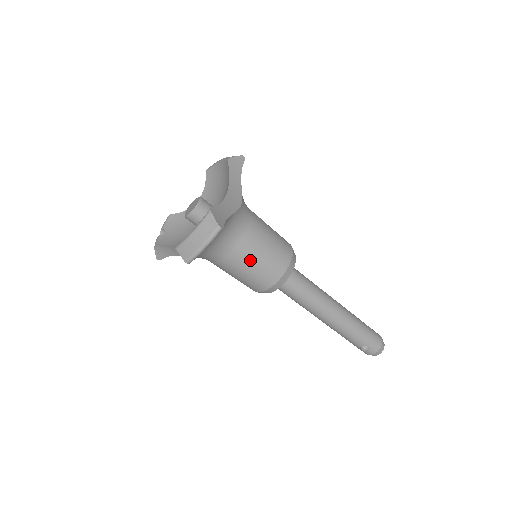
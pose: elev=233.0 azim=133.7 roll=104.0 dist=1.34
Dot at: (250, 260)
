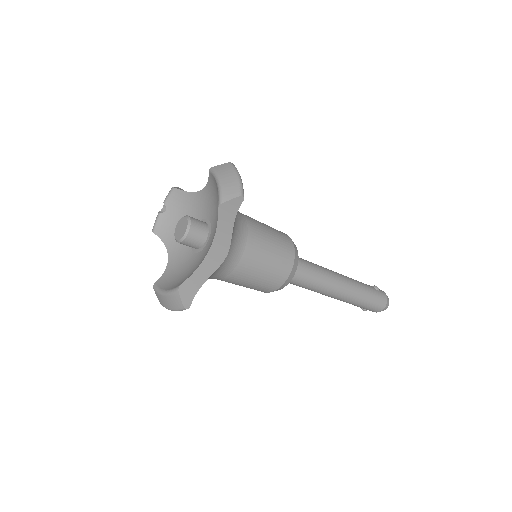
Dot at: (237, 284)
